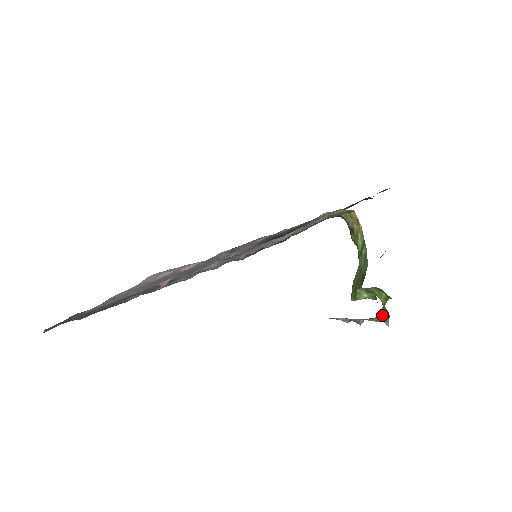
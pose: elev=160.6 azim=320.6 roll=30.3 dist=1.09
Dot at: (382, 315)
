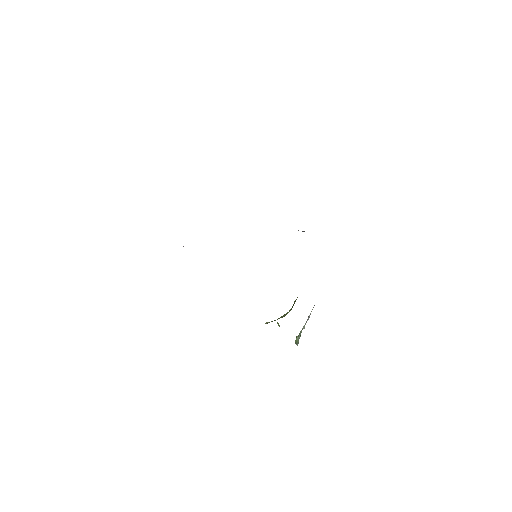
Dot at: occluded
